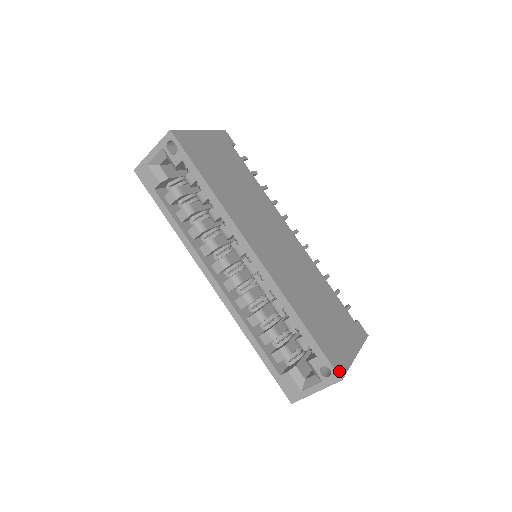
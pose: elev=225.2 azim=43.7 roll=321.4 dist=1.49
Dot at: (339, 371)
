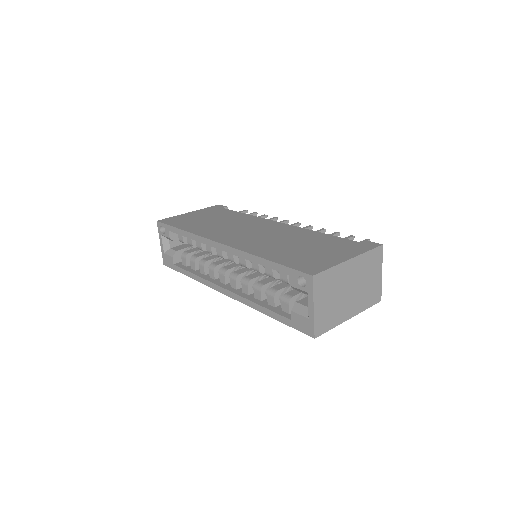
Dot at: (310, 272)
